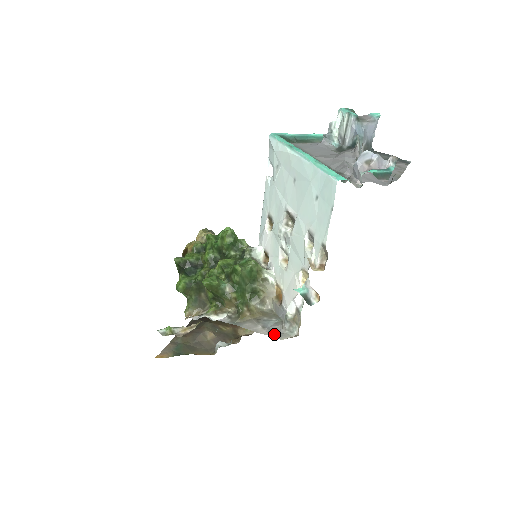
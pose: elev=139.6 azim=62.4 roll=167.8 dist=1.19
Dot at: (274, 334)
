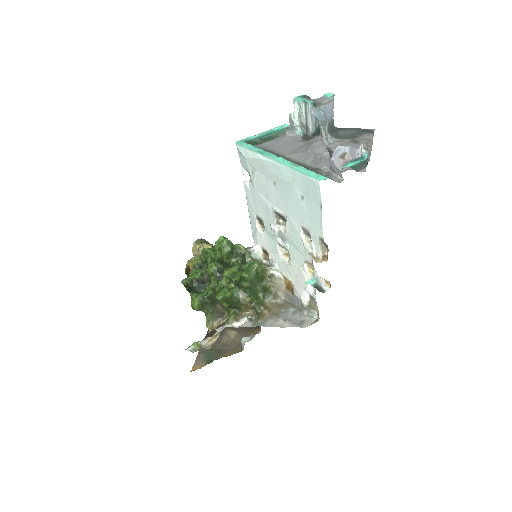
Dot at: (296, 324)
